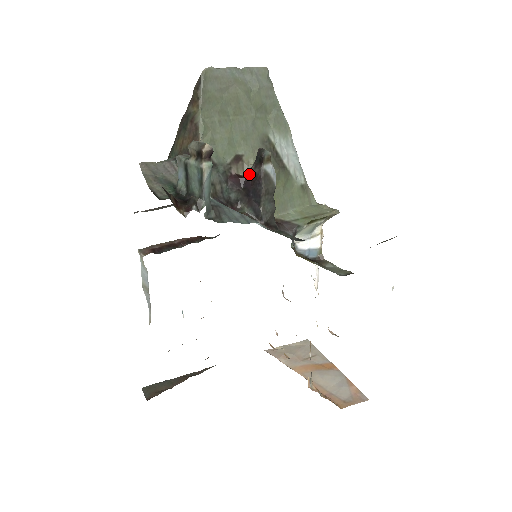
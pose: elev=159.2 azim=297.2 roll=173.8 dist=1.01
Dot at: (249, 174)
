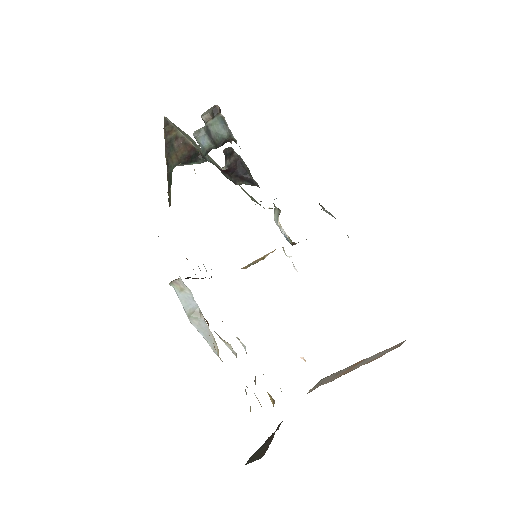
Dot at: (228, 166)
